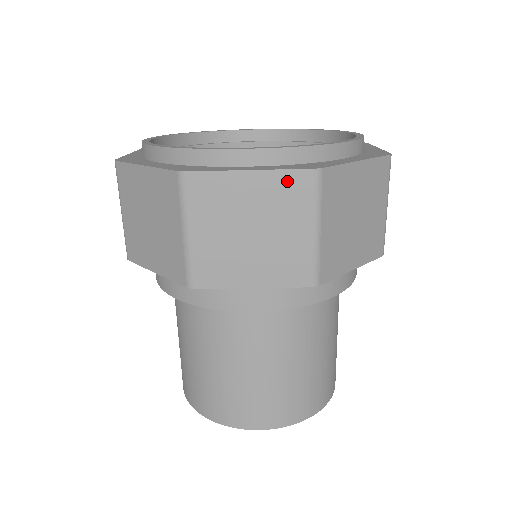
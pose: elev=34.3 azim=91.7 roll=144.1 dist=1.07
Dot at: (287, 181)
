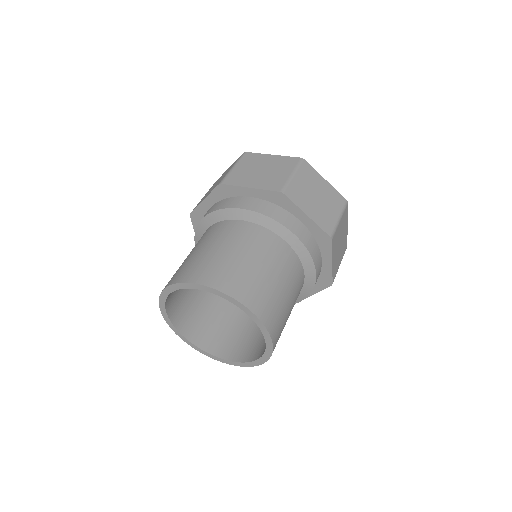
Dot at: (336, 195)
